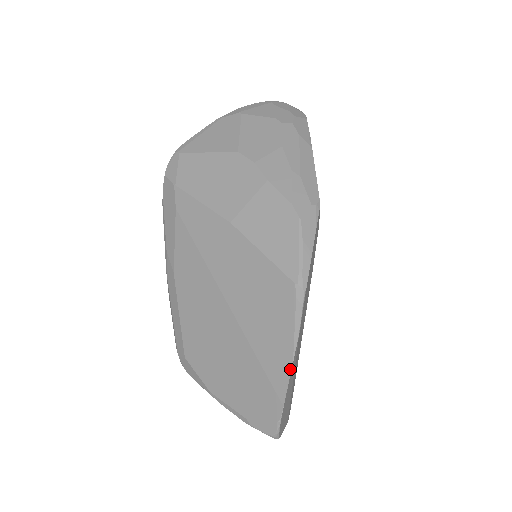
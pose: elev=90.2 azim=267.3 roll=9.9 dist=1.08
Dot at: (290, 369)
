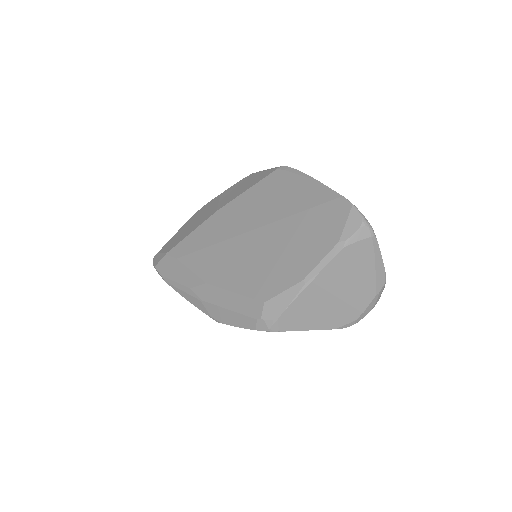
Dot at: (321, 184)
